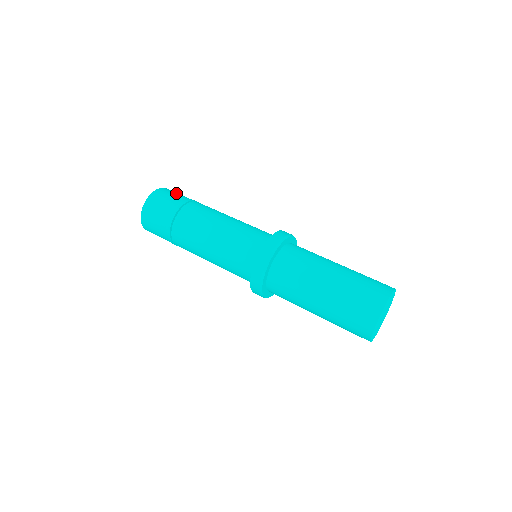
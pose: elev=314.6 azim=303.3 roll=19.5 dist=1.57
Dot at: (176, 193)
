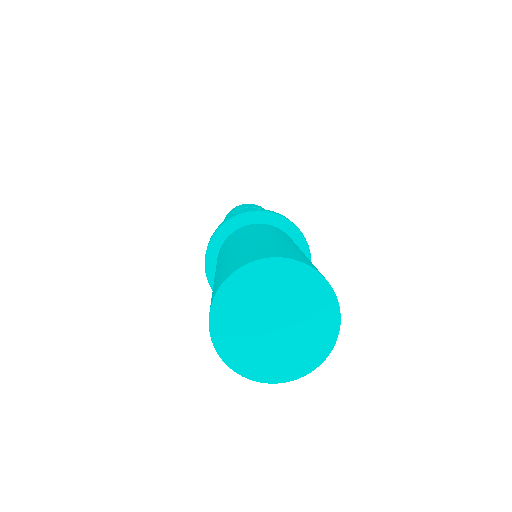
Dot at: (249, 205)
